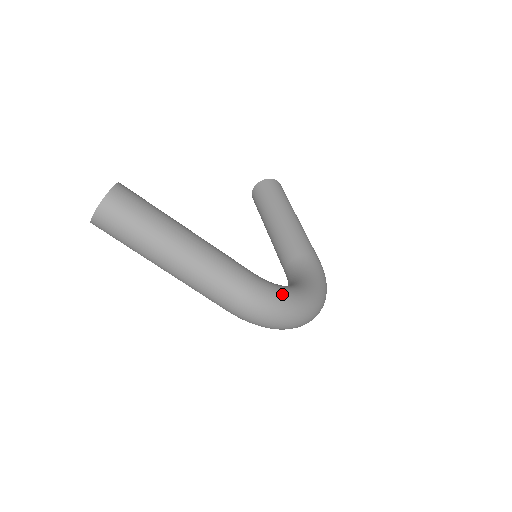
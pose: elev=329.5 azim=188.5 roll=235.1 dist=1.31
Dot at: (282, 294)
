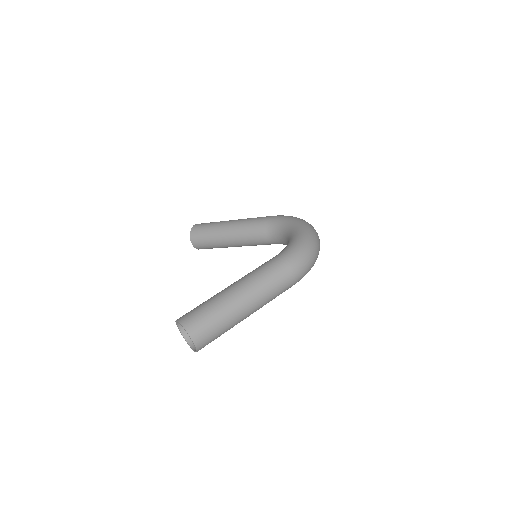
Dot at: (296, 244)
